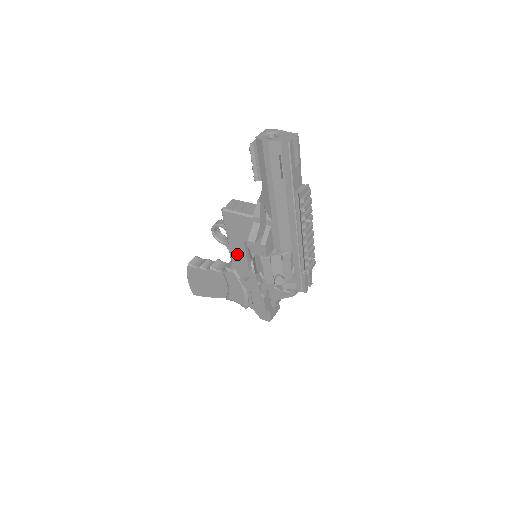
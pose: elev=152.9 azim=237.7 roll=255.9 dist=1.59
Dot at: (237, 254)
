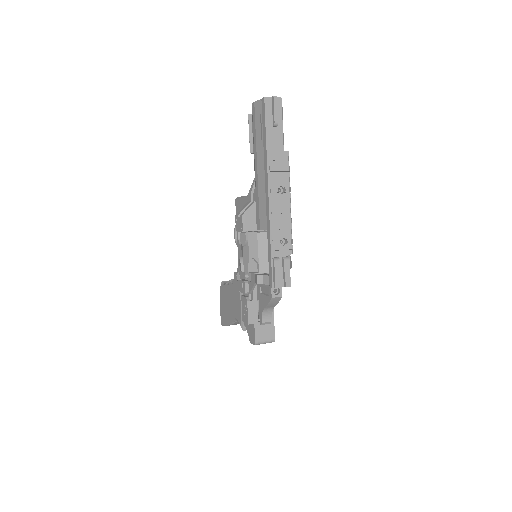
Dot at: (240, 250)
